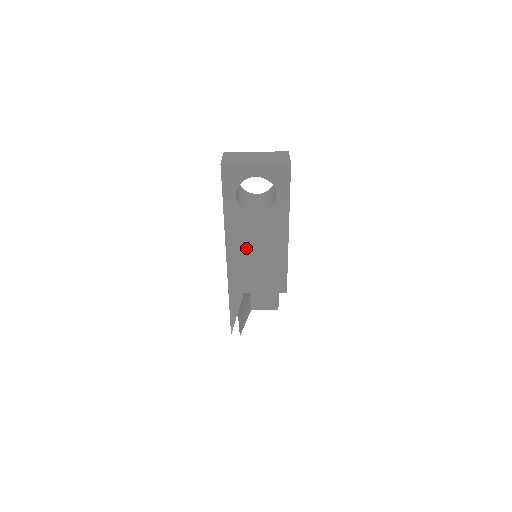
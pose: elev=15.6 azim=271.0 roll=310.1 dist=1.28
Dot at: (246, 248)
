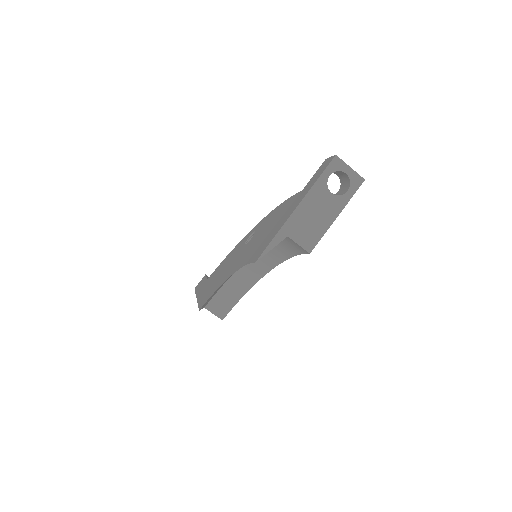
Dot at: (311, 209)
